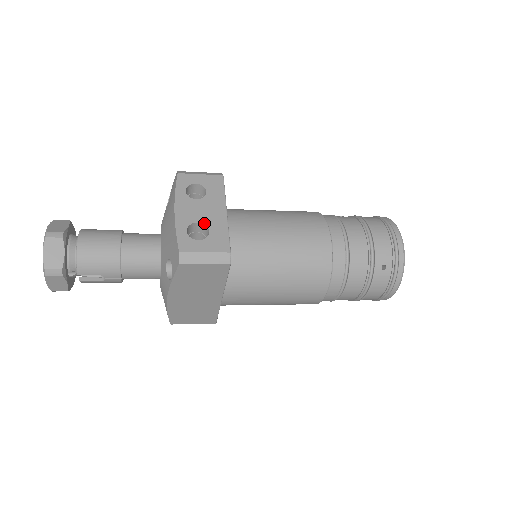
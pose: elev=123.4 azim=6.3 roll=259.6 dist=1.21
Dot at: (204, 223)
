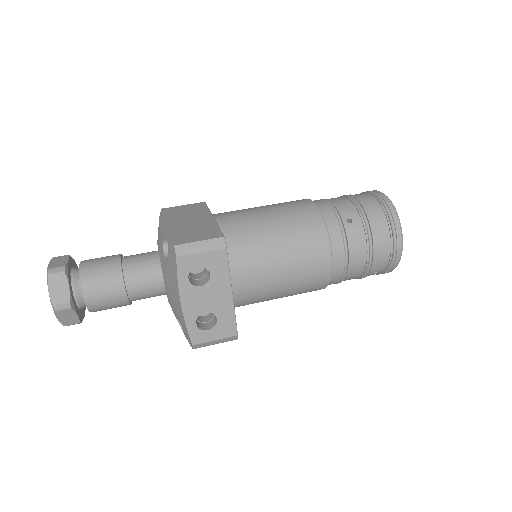
Dot at: (211, 312)
